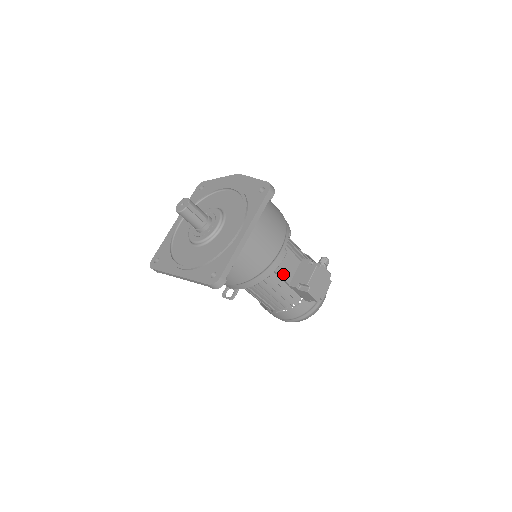
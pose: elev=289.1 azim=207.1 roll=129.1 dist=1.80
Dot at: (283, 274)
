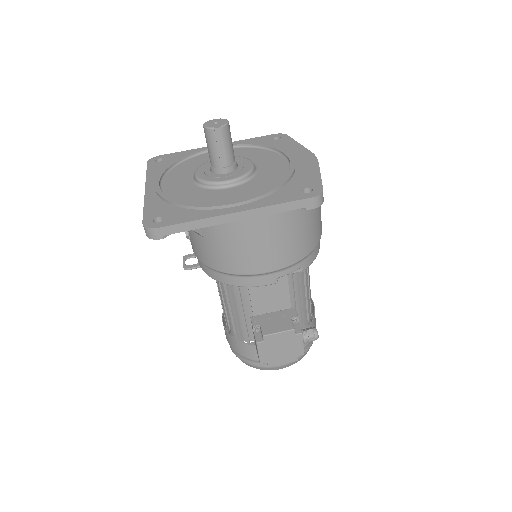
Dot at: (256, 300)
